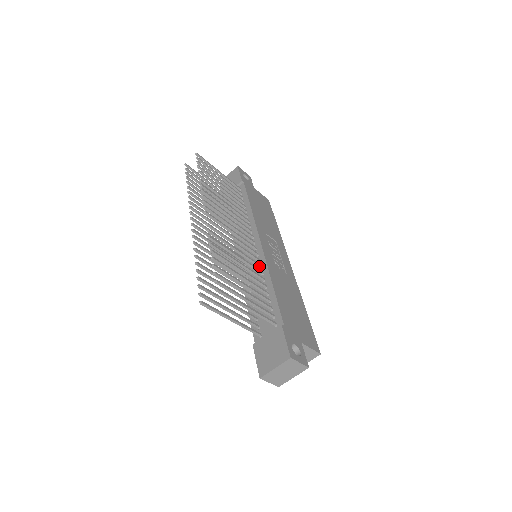
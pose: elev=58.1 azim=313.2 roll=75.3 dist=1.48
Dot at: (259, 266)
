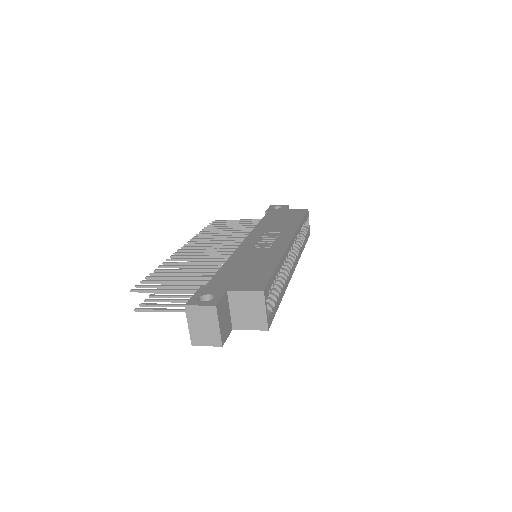
Dot at: occluded
